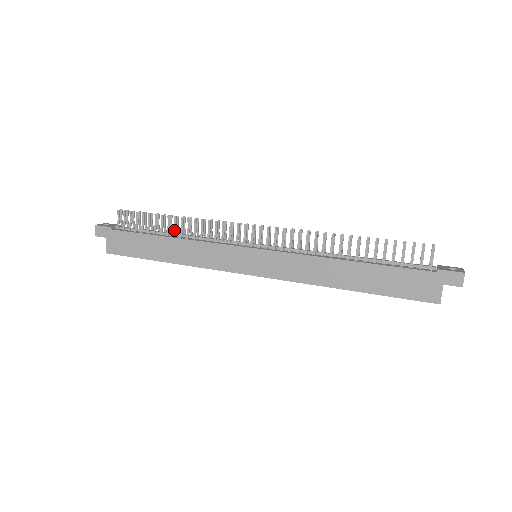
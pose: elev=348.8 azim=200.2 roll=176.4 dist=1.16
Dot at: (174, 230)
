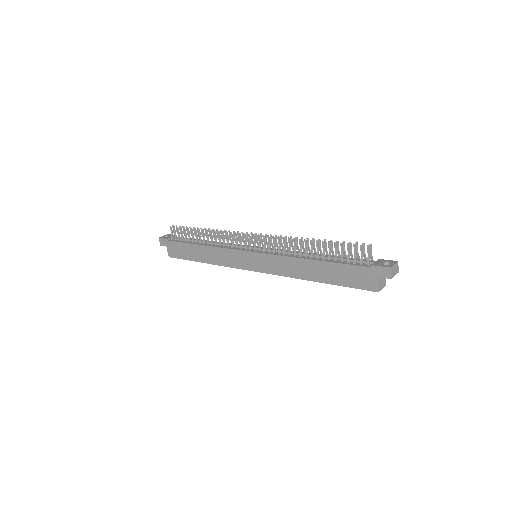
Dot at: (204, 239)
